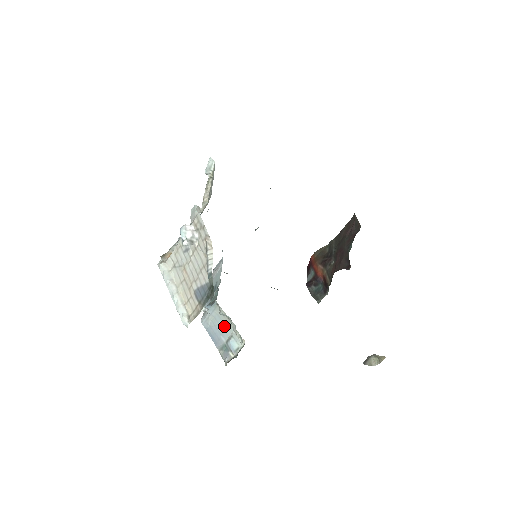
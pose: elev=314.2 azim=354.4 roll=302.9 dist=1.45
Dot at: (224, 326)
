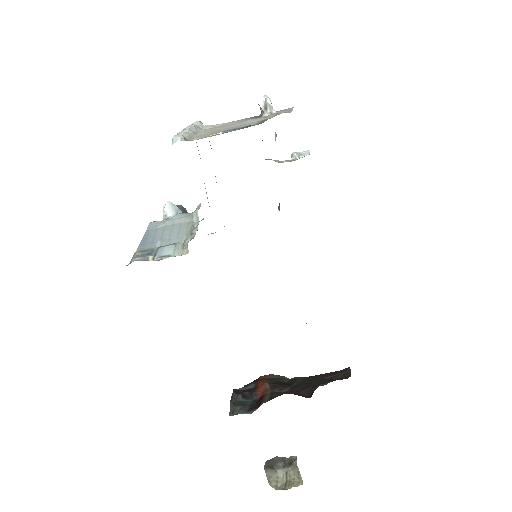
Dot at: (176, 234)
